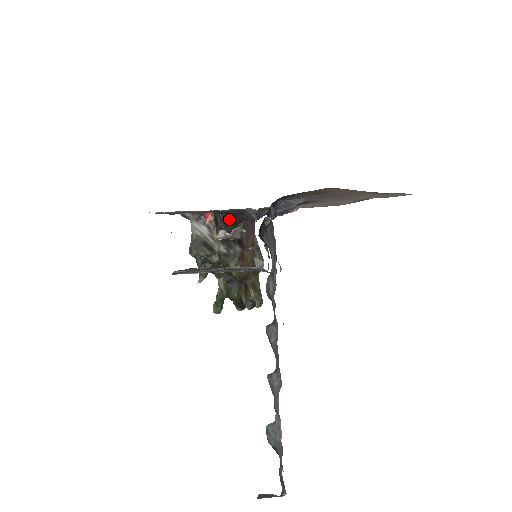
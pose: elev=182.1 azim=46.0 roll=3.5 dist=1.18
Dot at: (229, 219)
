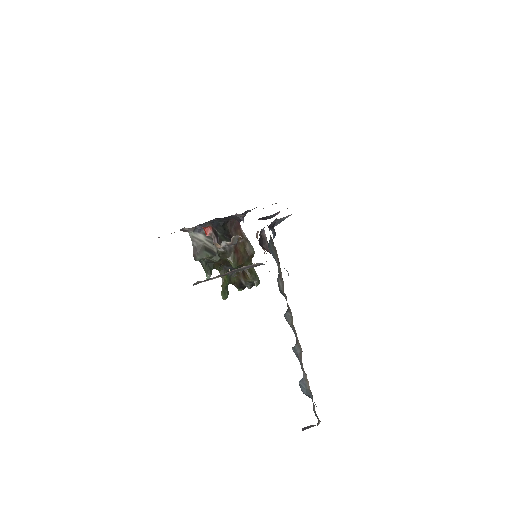
Dot at: (218, 222)
